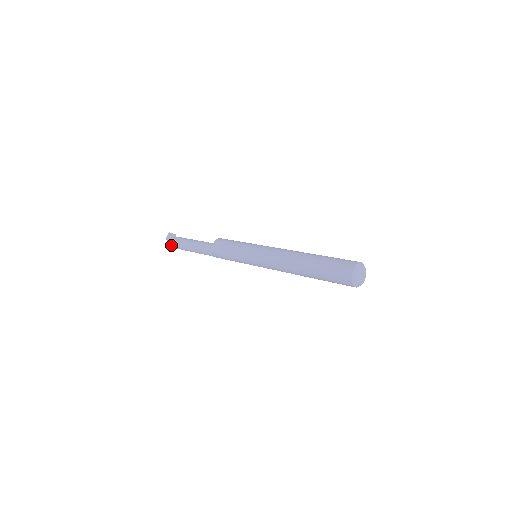
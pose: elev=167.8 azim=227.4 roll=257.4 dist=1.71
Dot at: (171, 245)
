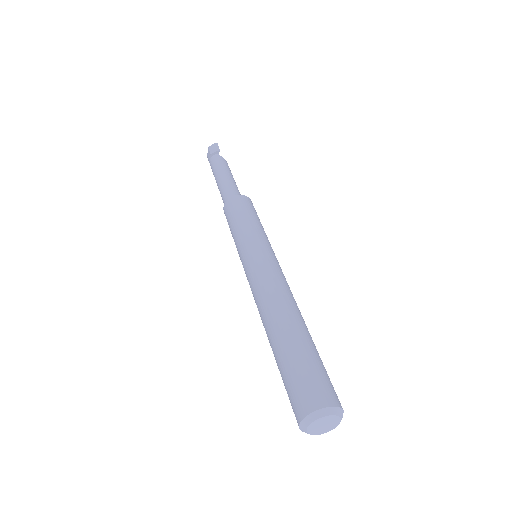
Dot at: (209, 159)
